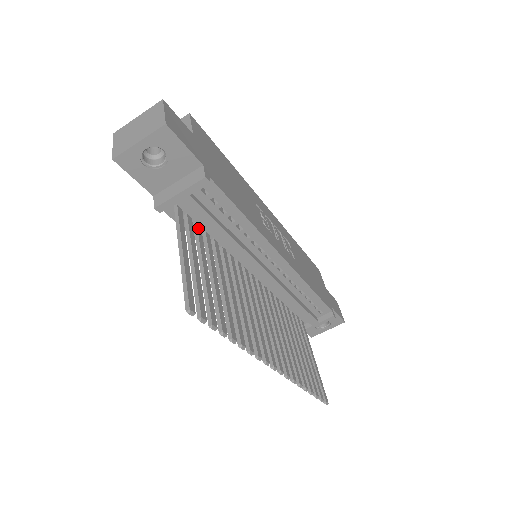
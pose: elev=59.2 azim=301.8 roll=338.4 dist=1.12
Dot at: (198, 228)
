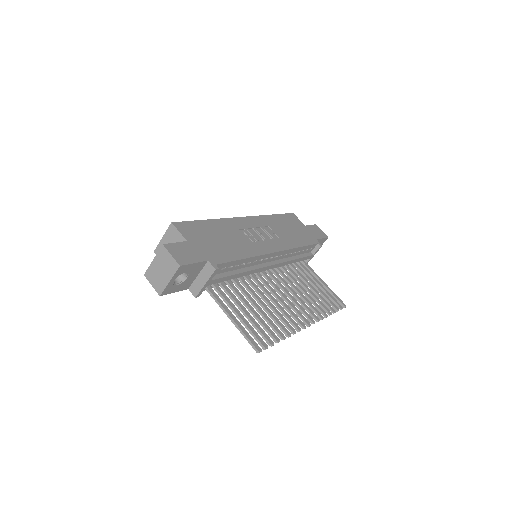
Dot at: (222, 284)
